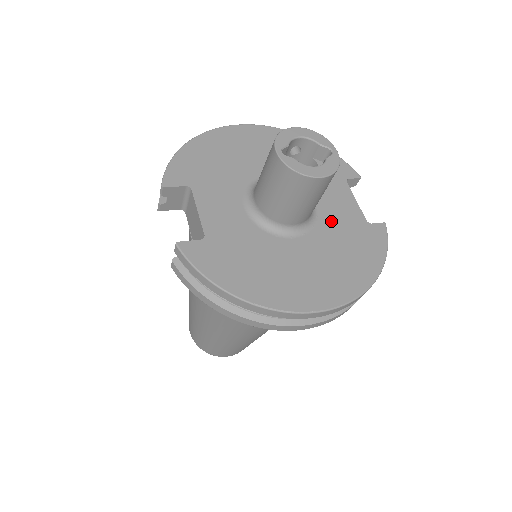
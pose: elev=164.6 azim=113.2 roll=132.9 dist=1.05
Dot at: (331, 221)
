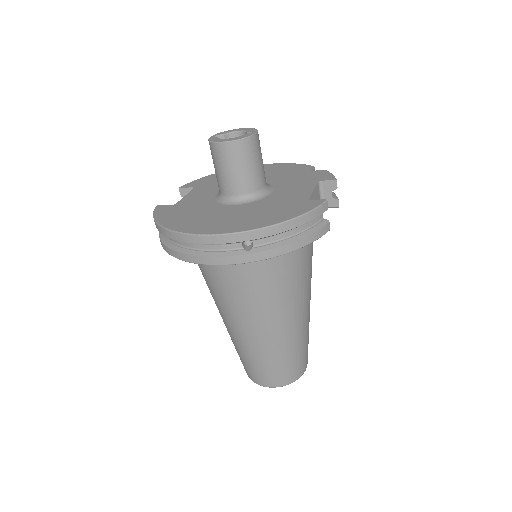
Dot at: (275, 199)
